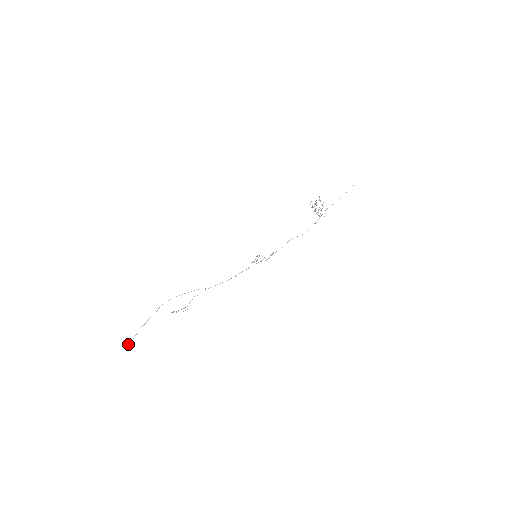
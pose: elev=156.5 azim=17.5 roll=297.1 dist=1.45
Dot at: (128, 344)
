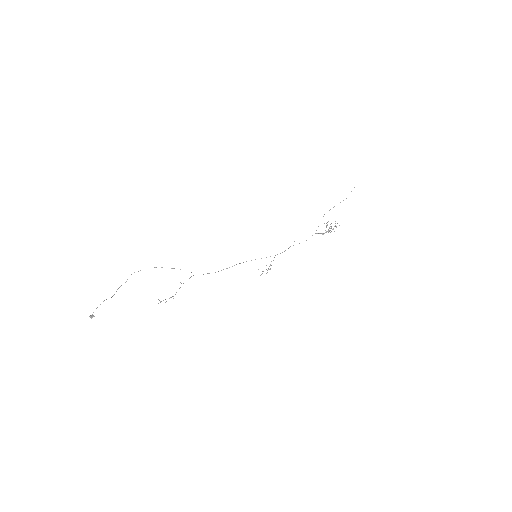
Dot at: (91, 316)
